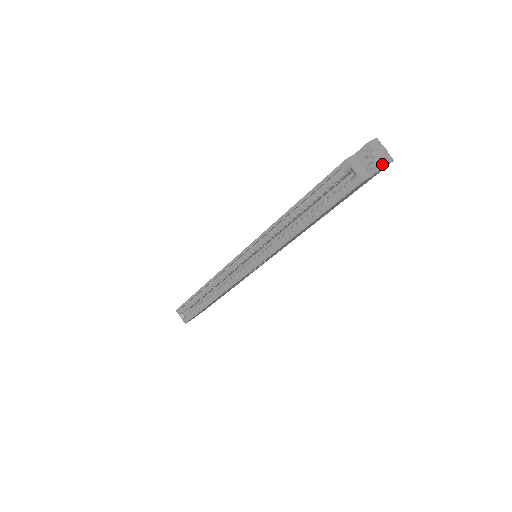
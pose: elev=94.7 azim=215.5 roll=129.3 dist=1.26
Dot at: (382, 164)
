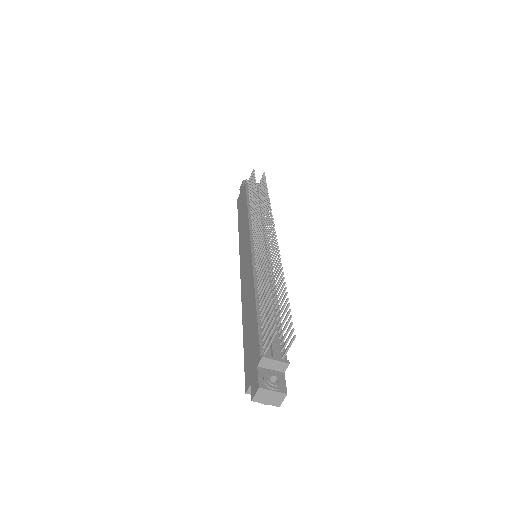
Dot at: (276, 405)
